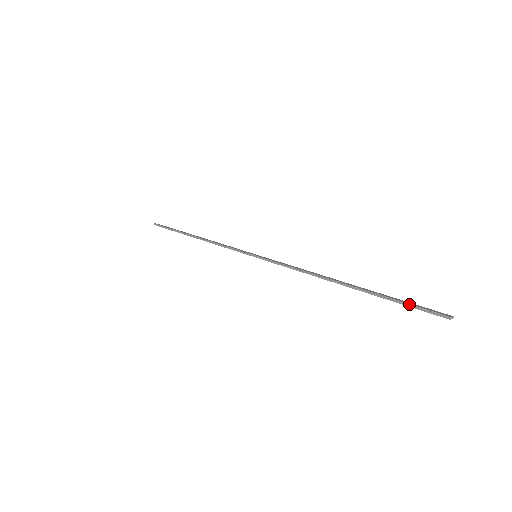
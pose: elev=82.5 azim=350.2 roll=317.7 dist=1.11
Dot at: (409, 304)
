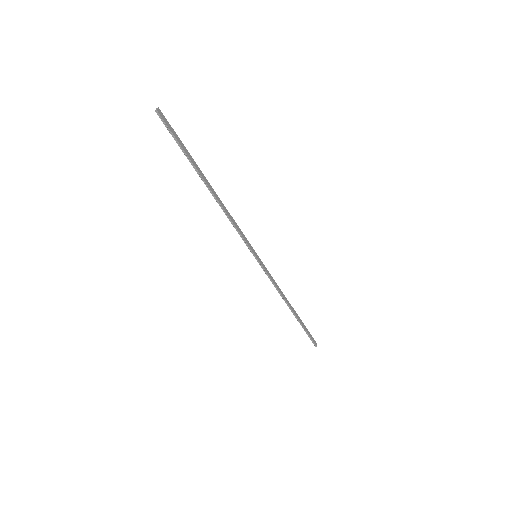
Dot at: (310, 336)
